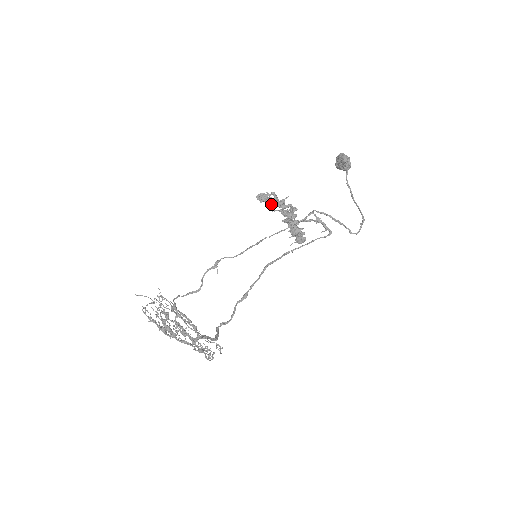
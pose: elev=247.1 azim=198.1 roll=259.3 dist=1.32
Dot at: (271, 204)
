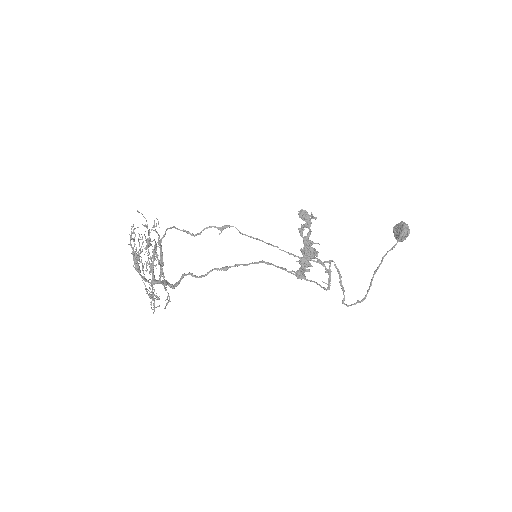
Dot at: (305, 227)
